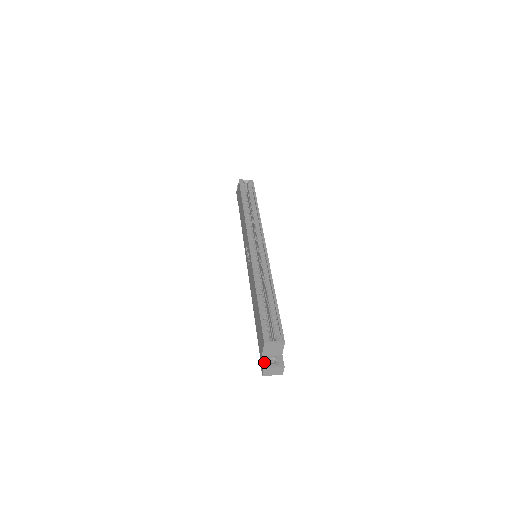
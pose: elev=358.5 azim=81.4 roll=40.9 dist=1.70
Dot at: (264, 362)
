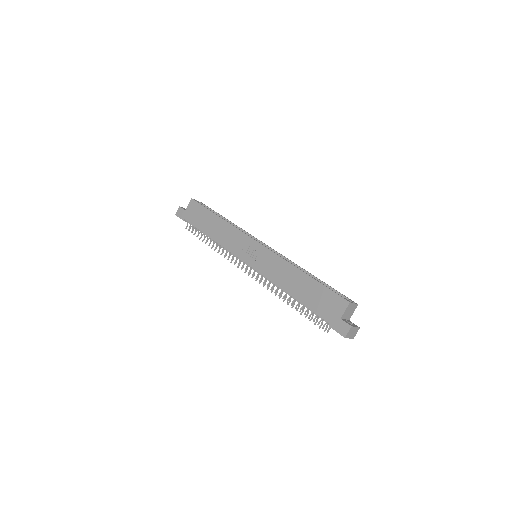
Dot at: (347, 323)
